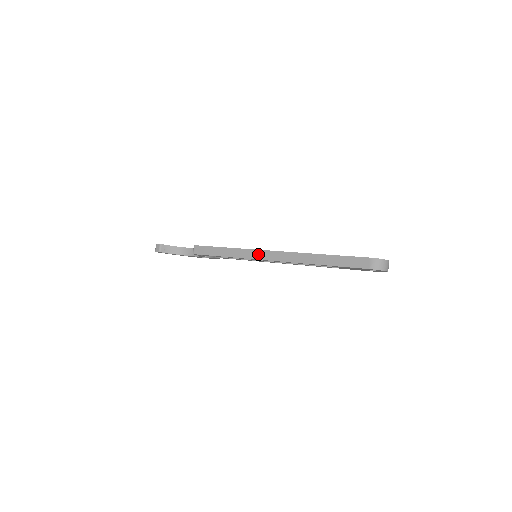
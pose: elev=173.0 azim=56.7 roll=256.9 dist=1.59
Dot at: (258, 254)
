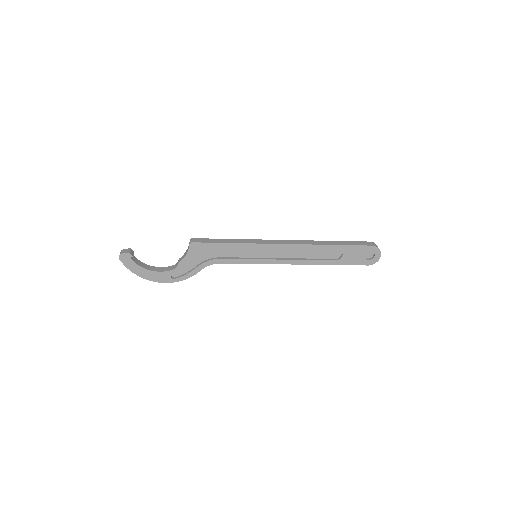
Dot at: (270, 241)
